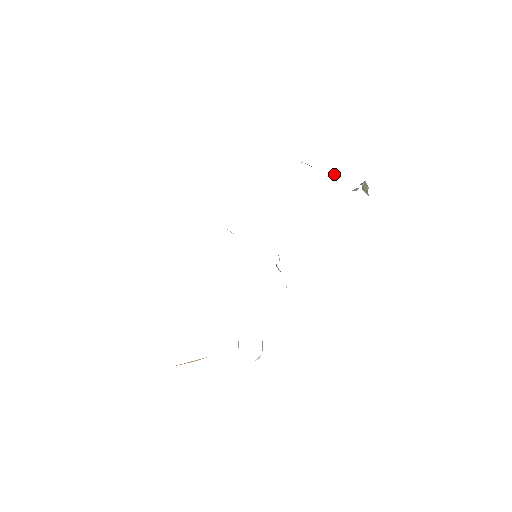
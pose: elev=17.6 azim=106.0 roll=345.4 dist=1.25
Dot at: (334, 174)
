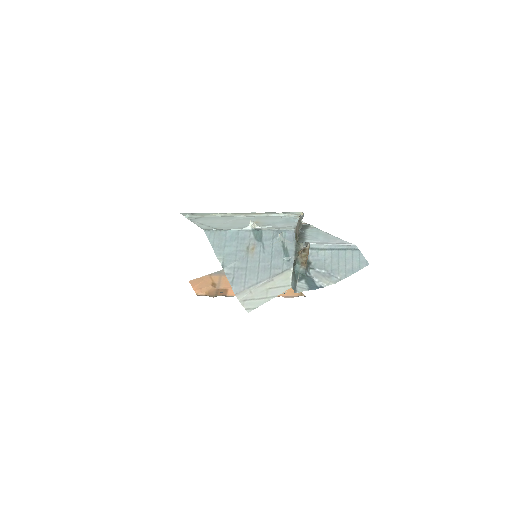
Dot at: (277, 238)
